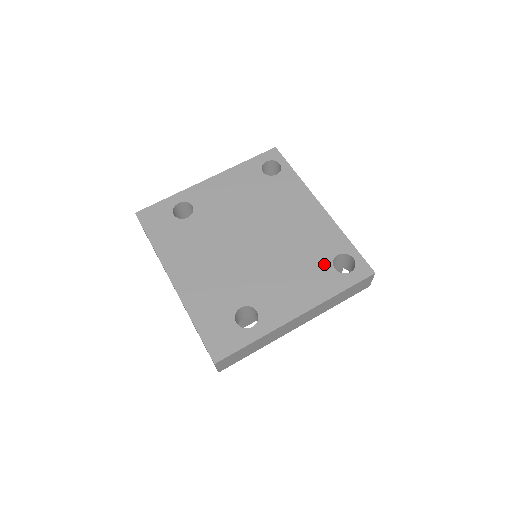
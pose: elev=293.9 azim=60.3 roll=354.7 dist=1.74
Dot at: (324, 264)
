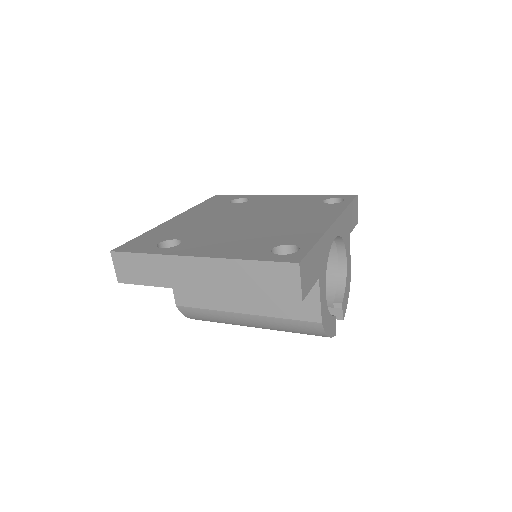
Dot at: (270, 244)
